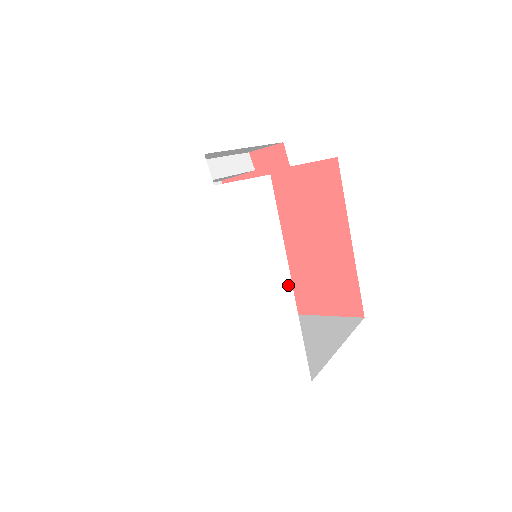
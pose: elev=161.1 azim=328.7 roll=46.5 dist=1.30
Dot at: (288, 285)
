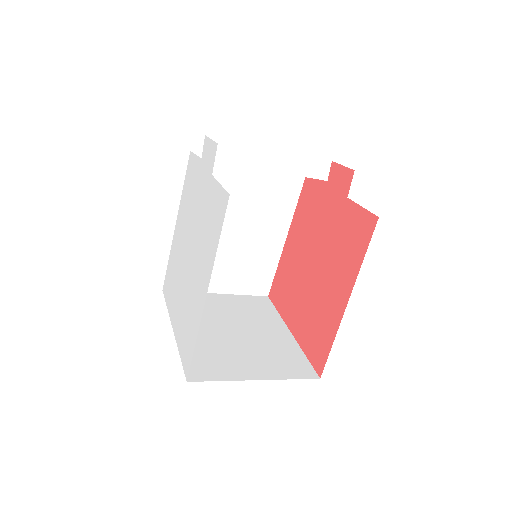
Dot at: (205, 296)
